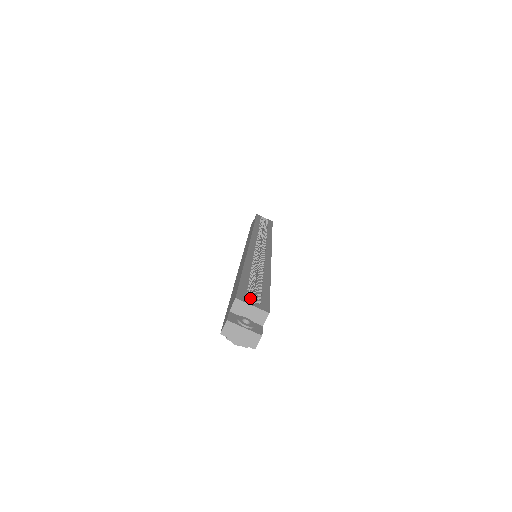
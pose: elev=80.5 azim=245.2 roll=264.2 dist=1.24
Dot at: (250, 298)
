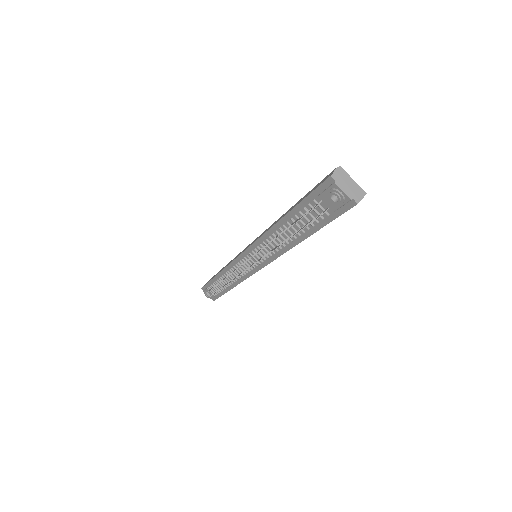
Dot at: occluded
